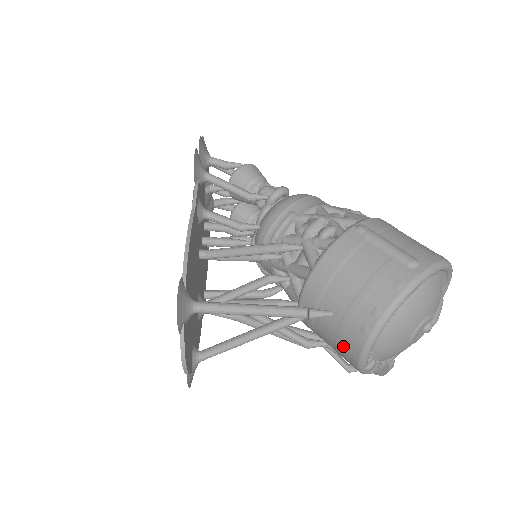
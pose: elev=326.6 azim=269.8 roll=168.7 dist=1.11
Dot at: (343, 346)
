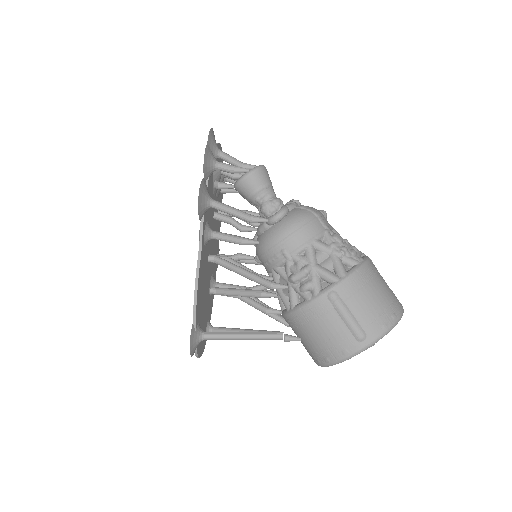
Dot at: occluded
